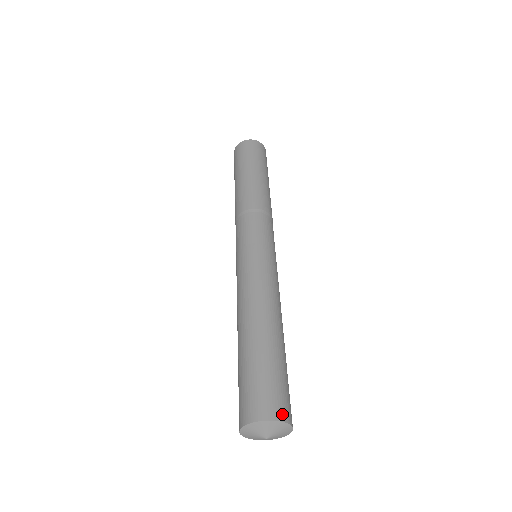
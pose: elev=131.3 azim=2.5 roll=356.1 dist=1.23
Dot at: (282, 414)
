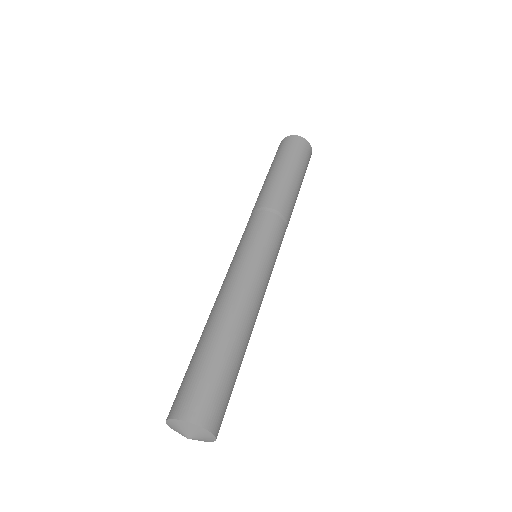
Dot at: (215, 426)
